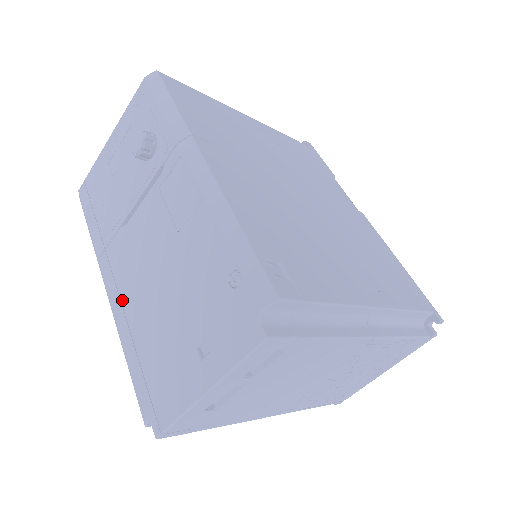
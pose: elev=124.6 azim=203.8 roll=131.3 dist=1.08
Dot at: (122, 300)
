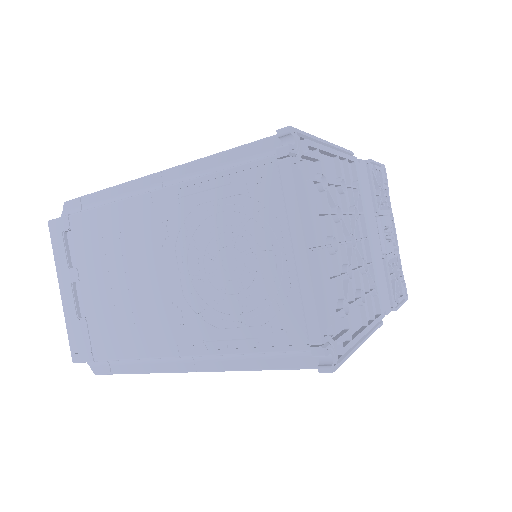
Dot at: occluded
